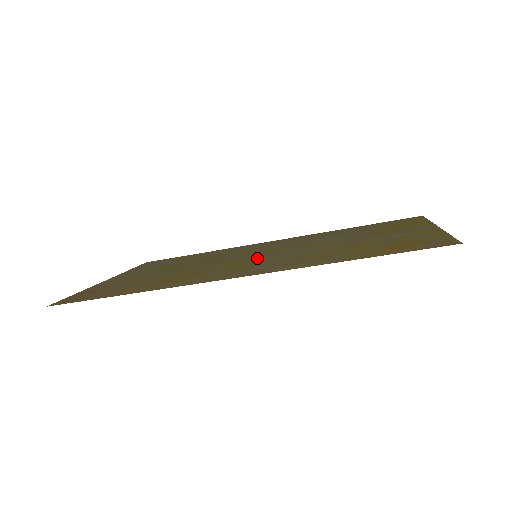
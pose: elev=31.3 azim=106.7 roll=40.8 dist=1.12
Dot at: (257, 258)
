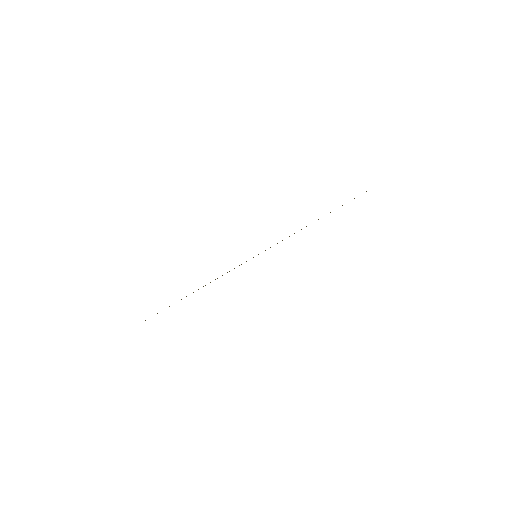
Dot at: occluded
